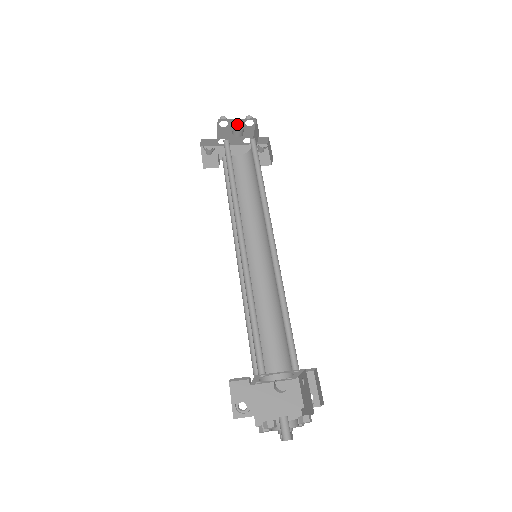
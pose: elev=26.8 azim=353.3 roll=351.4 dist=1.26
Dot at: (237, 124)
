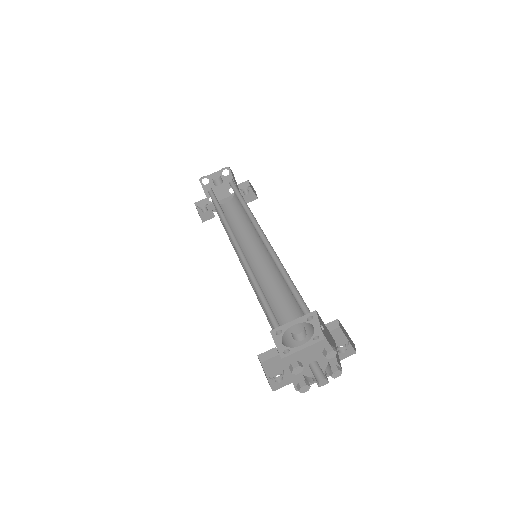
Dot at: (216, 178)
